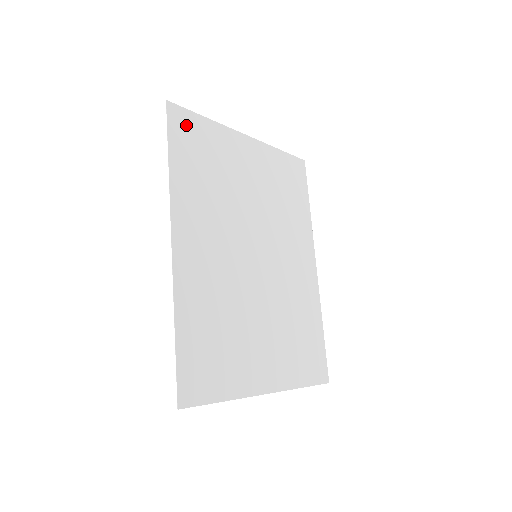
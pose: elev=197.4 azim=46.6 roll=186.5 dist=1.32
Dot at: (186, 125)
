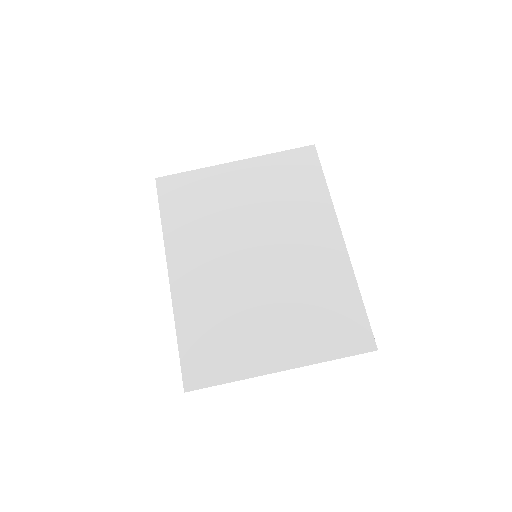
Dot at: (174, 186)
